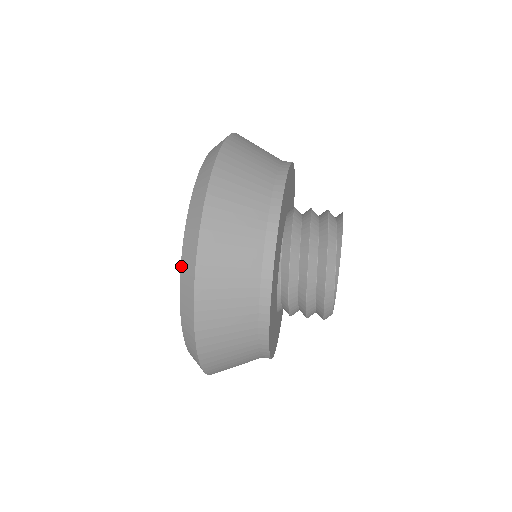
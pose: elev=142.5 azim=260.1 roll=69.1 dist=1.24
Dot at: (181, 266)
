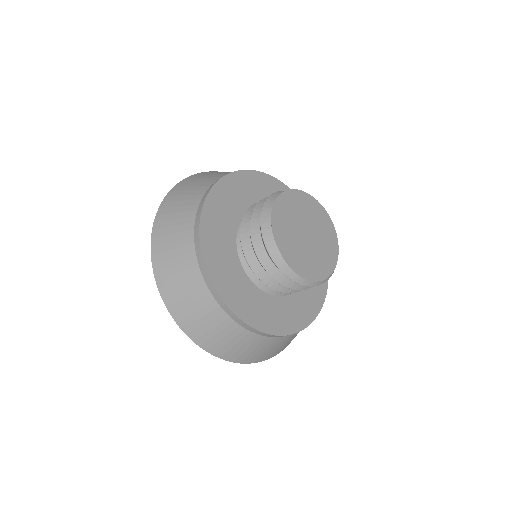
Dot at: occluded
